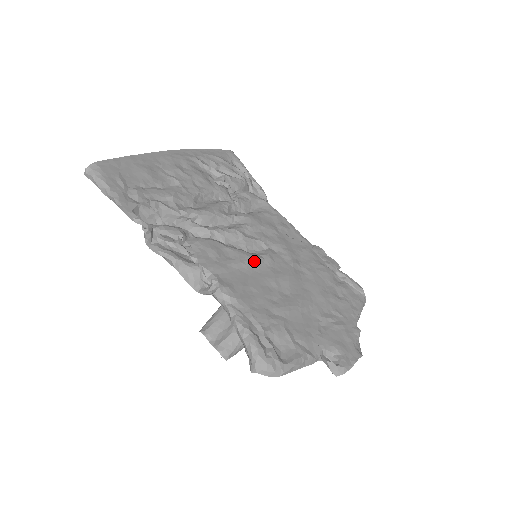
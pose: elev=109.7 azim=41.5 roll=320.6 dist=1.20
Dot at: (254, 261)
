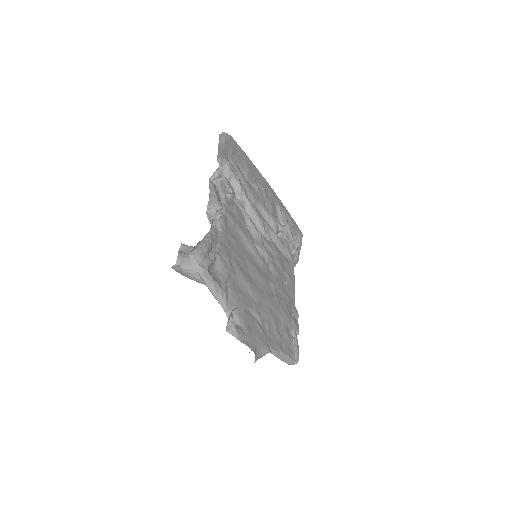
Dot at: (253, 247)
